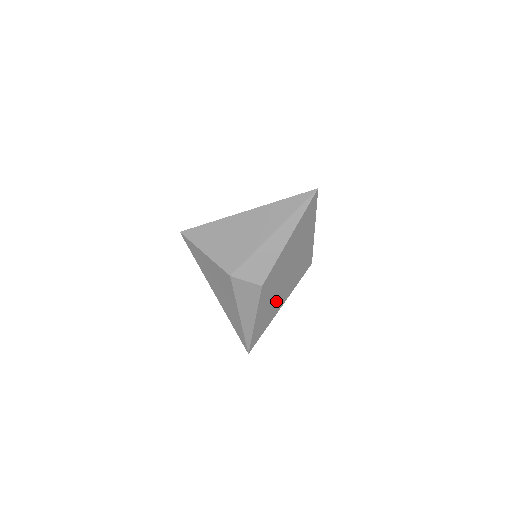
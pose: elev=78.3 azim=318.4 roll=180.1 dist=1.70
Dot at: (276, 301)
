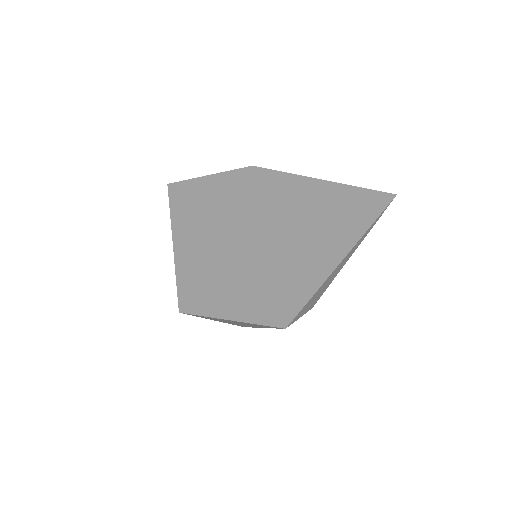
Dot at: occluded
